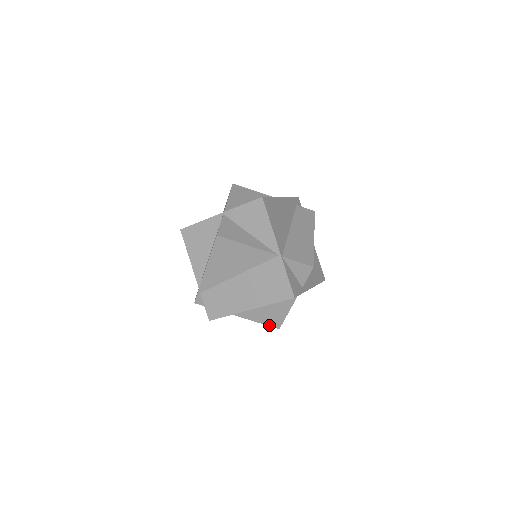
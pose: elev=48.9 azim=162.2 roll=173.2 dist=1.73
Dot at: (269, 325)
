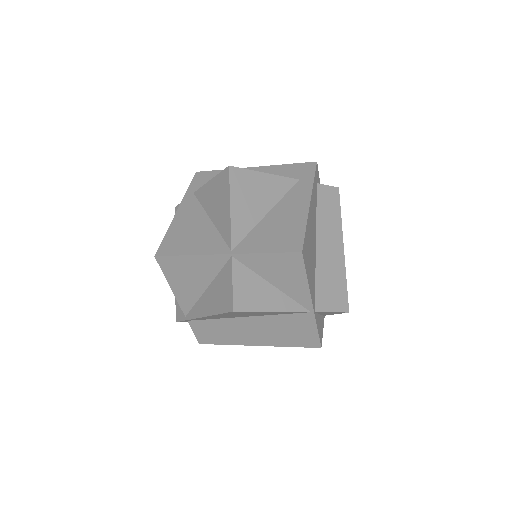
Dot at: occluded
